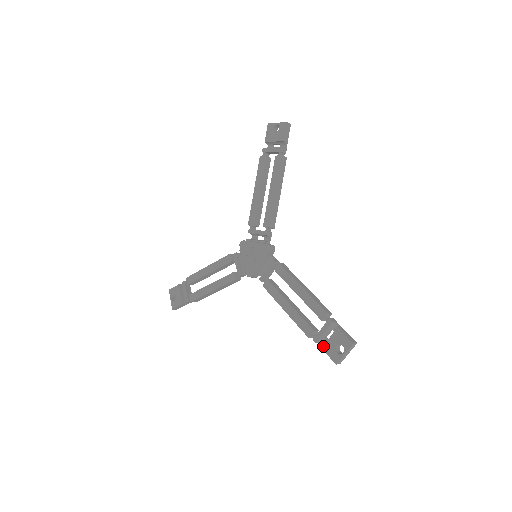
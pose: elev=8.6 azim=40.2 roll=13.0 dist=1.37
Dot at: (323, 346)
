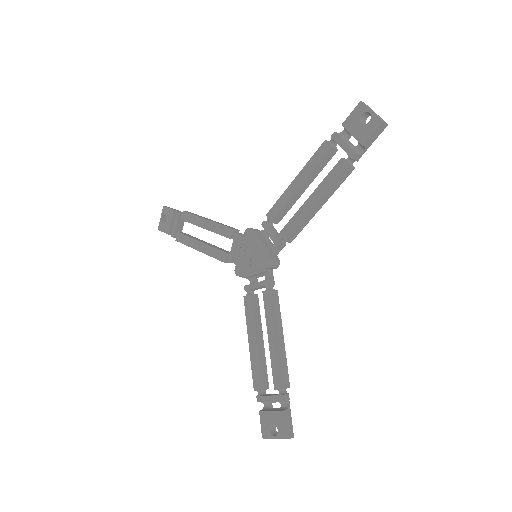
Dot at: (262, 411)
